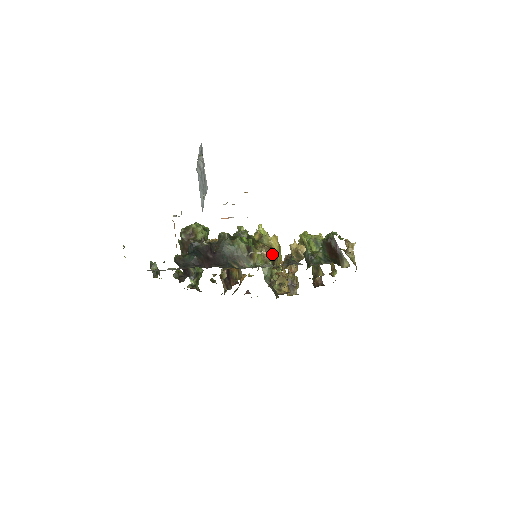
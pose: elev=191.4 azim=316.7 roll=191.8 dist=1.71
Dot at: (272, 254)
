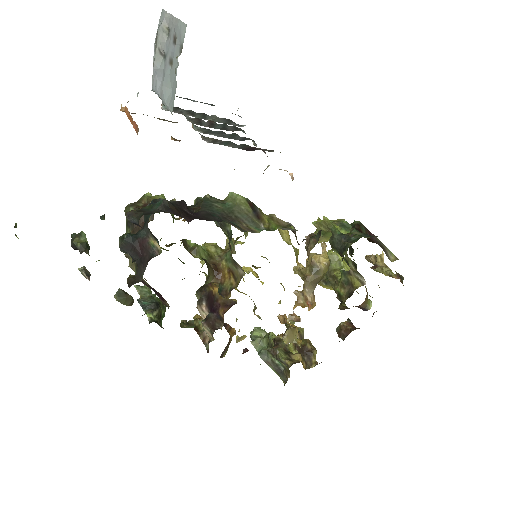
Dot at: occluded
